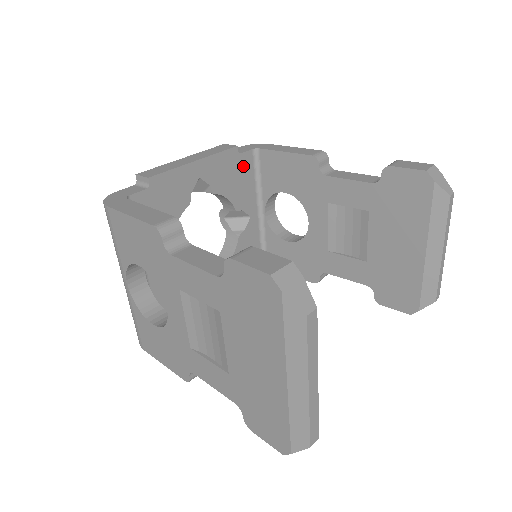
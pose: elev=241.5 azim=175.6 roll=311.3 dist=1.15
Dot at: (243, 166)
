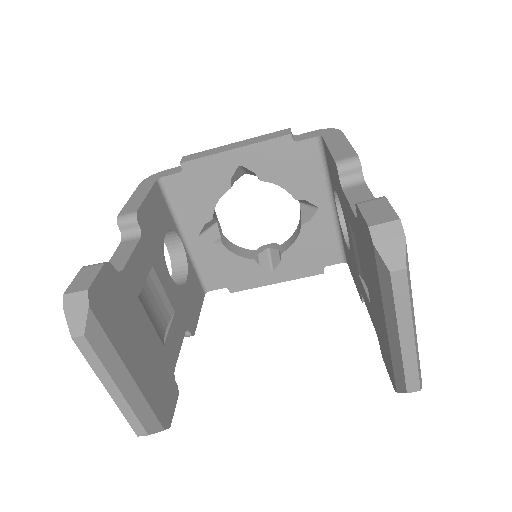
Dot at: (303, 155)
